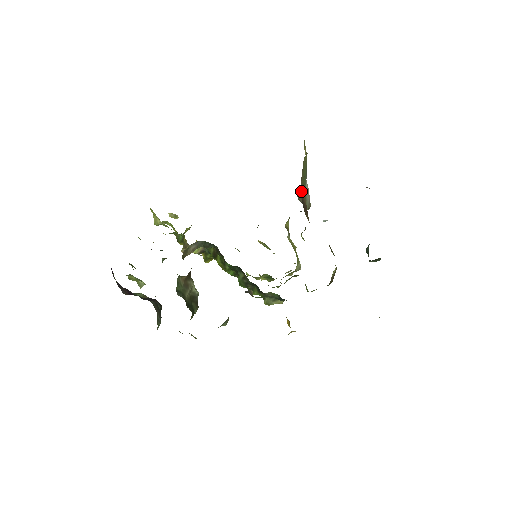
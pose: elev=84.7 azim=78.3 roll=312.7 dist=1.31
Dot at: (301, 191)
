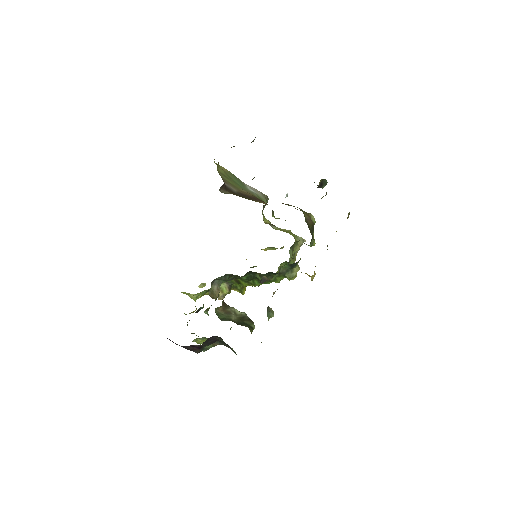
Dot at: (223, 188)
